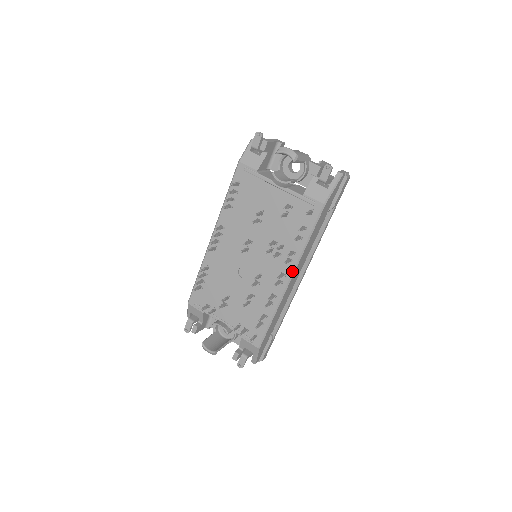
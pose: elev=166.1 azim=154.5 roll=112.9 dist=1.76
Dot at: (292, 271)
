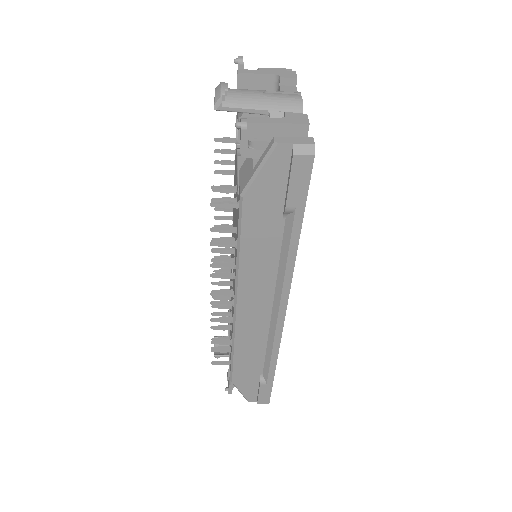
Dot at: (234, 294)
